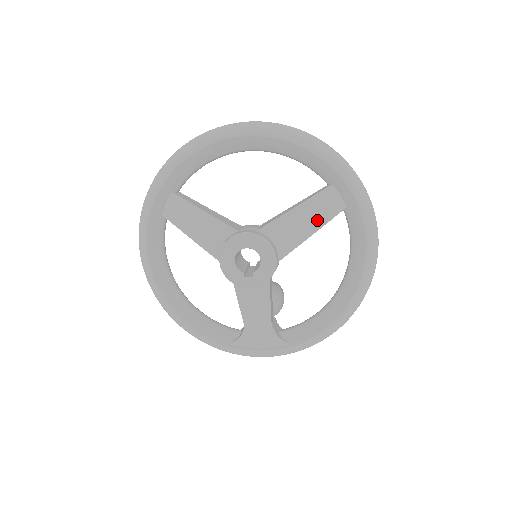
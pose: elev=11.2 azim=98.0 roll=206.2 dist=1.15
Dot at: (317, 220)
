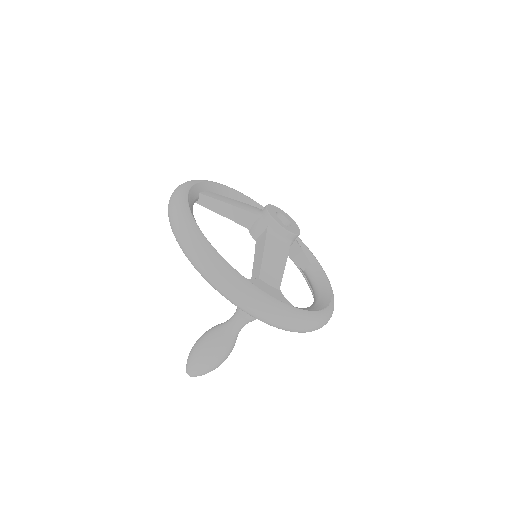
Dot at: occluded
